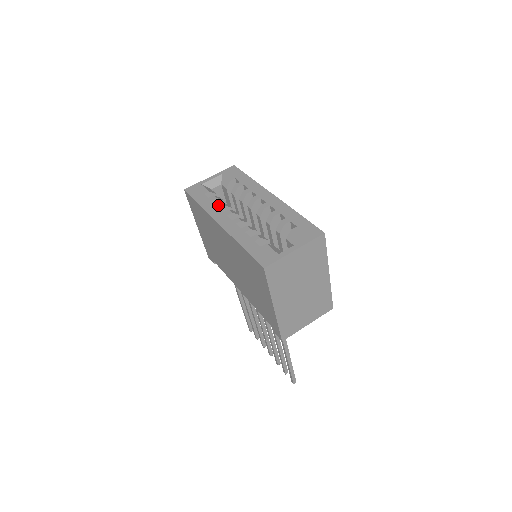
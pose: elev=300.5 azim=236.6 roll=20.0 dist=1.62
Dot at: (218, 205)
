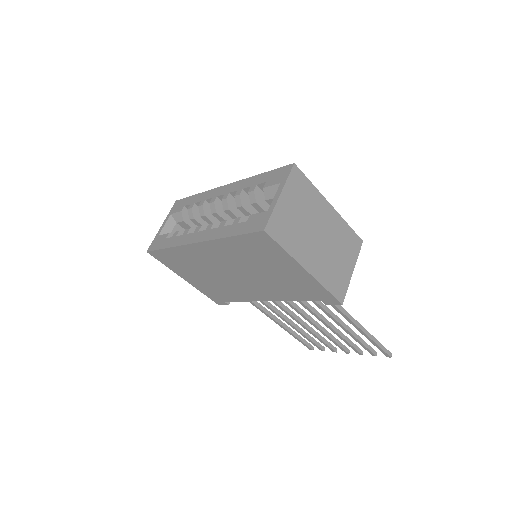
Dot at: (184, 233)
